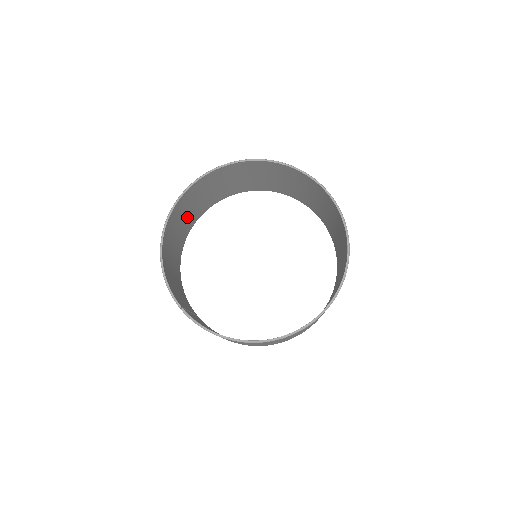
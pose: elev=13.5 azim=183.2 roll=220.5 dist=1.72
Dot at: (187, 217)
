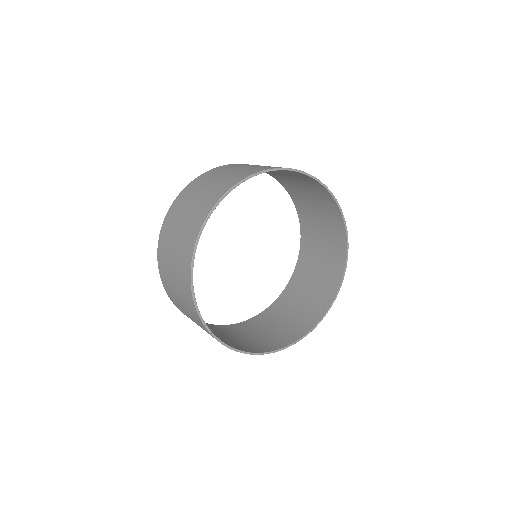
Dot at: (186, 209)
